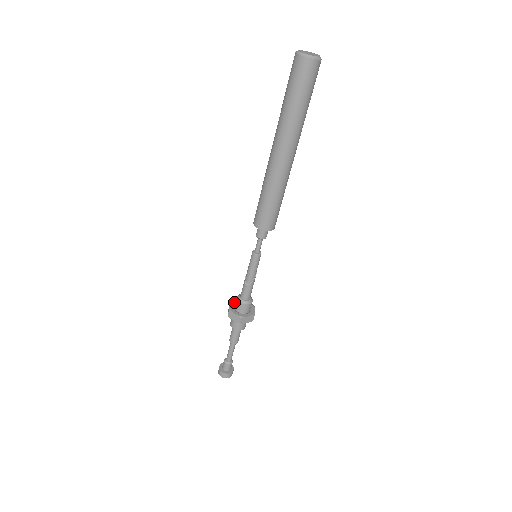
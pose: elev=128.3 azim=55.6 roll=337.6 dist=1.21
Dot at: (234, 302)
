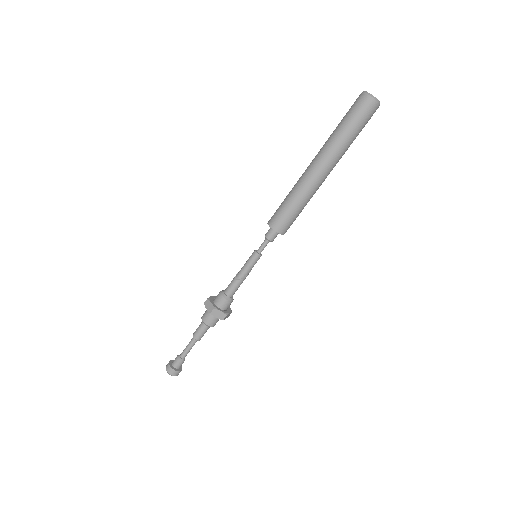
Dot at: occluded
